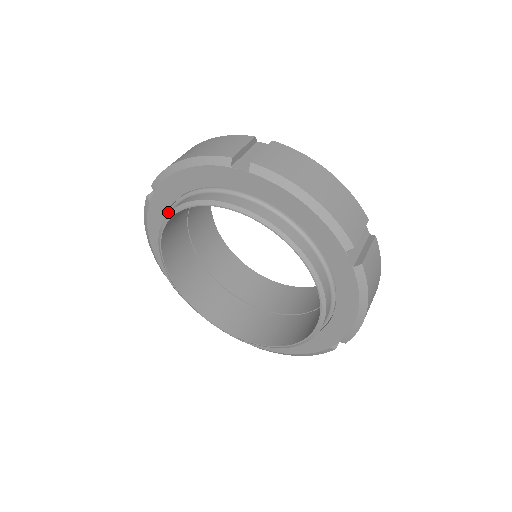
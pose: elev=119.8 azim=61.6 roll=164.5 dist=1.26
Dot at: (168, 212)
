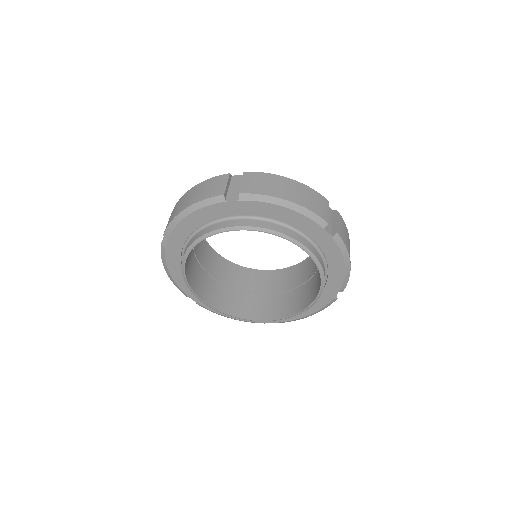
Dot at: occluded
